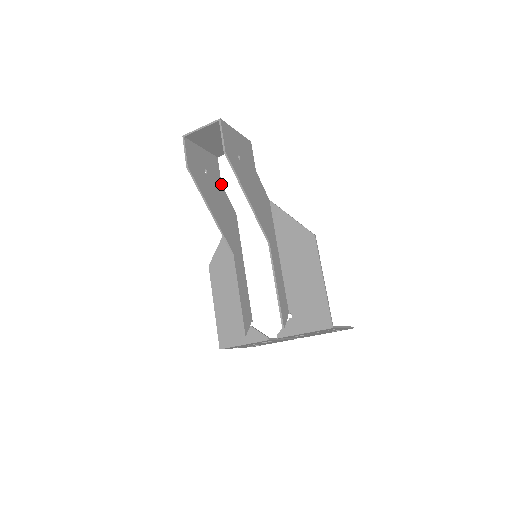
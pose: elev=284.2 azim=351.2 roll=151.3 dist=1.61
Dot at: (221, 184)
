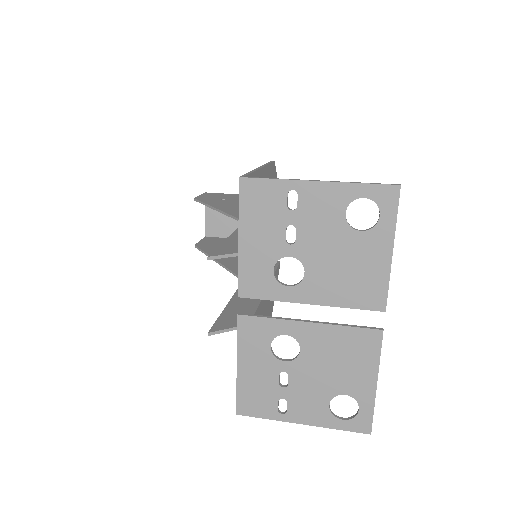
Dot at: occluded
